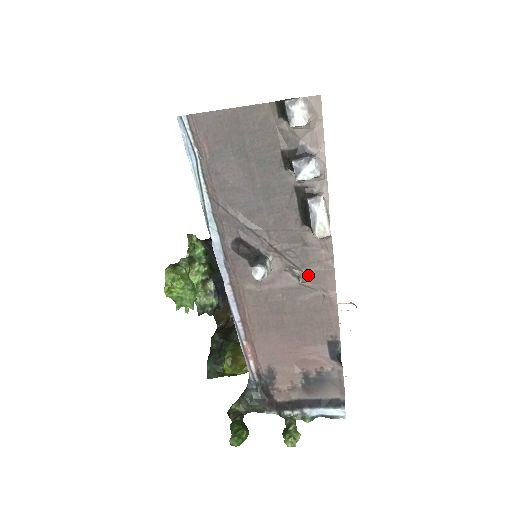
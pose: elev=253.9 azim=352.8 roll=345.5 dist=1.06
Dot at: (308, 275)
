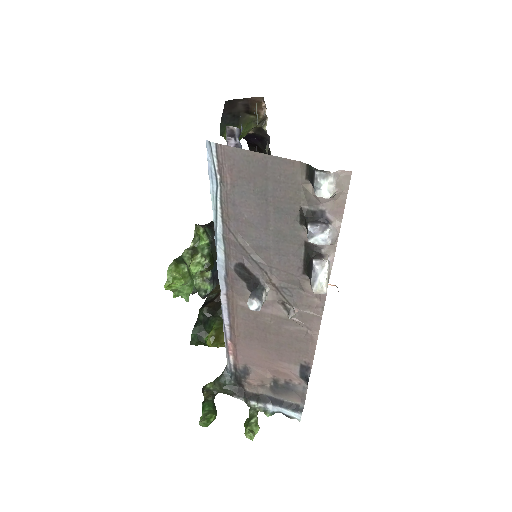
Dot at: (298, 313)
